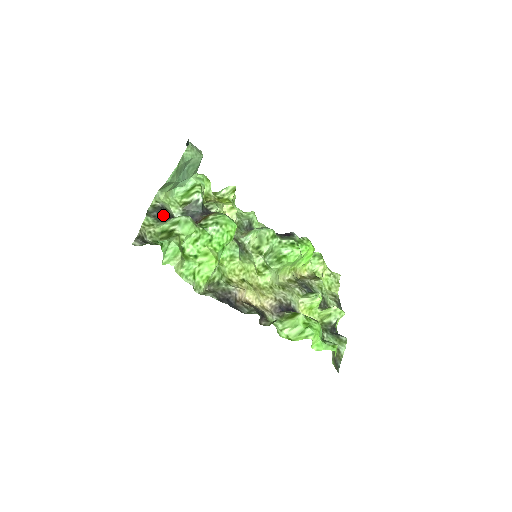
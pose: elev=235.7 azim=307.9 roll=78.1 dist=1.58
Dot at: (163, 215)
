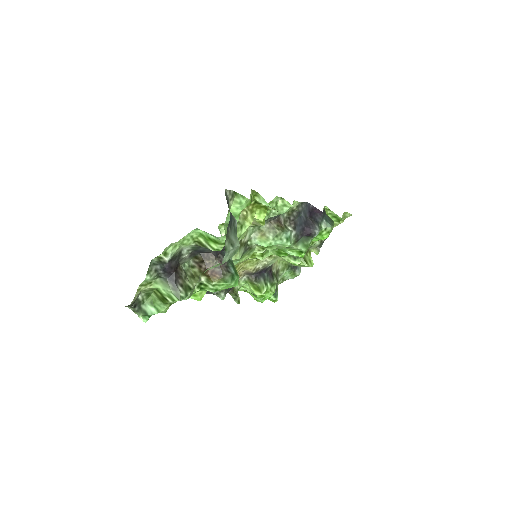
Dot at: (166, 269)
